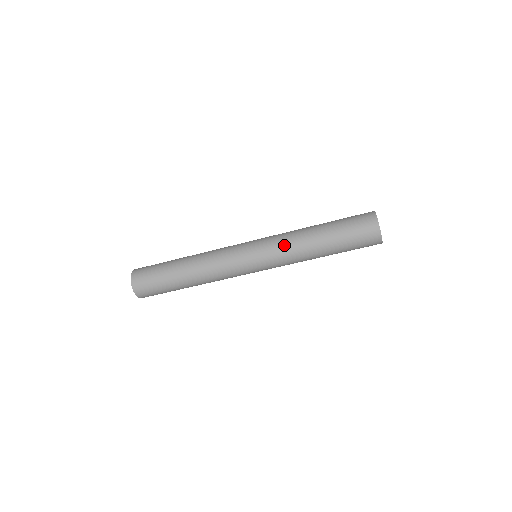
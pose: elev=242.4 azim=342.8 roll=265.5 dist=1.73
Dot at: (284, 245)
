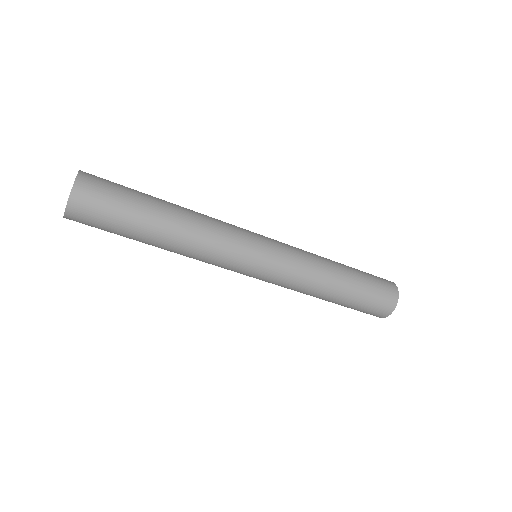
Dot at: (303, 272)
